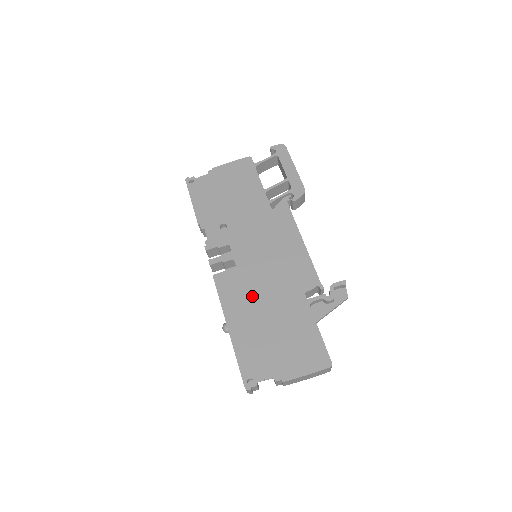
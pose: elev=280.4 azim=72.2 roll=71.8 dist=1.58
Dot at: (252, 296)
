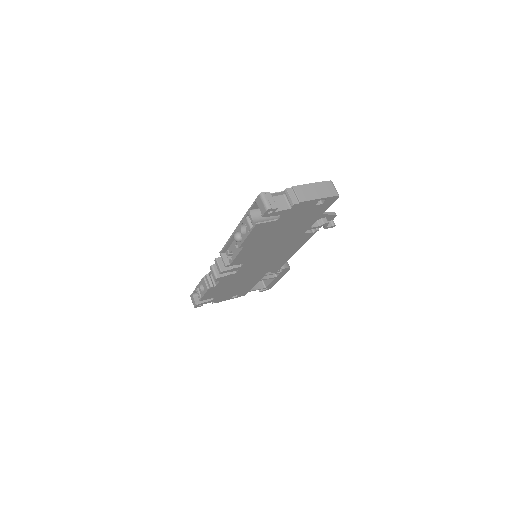
Dot at: occluded
